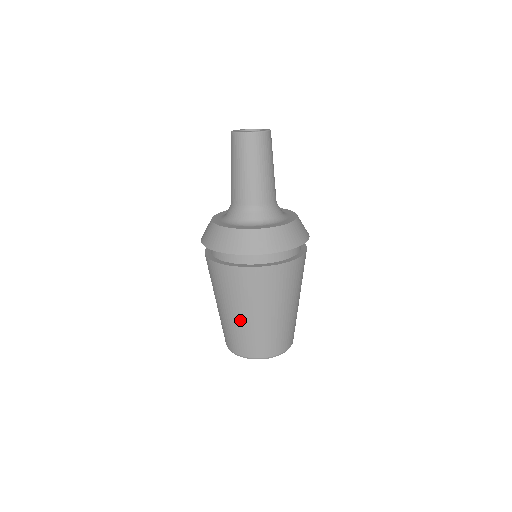
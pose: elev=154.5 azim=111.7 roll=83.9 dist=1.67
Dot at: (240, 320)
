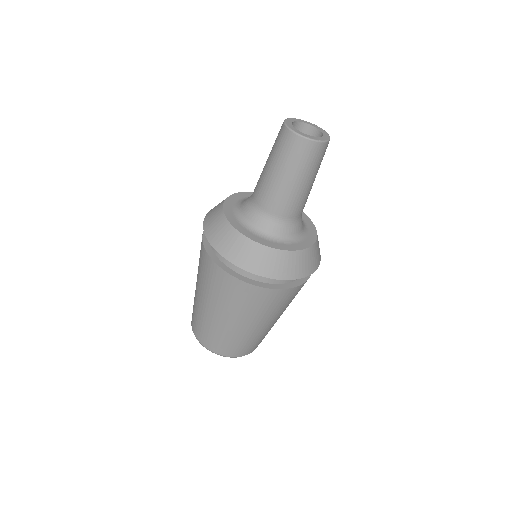
Dot at: (199, 302)
